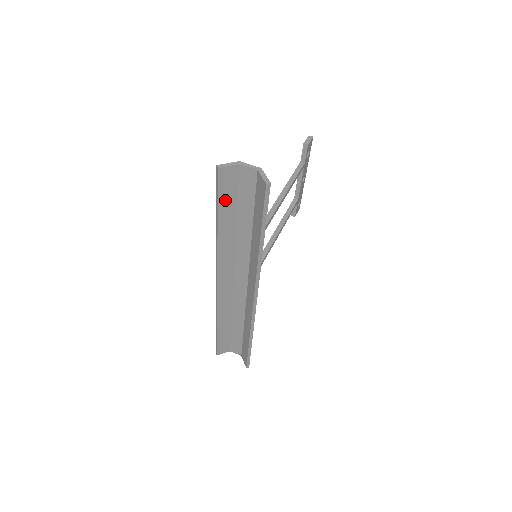
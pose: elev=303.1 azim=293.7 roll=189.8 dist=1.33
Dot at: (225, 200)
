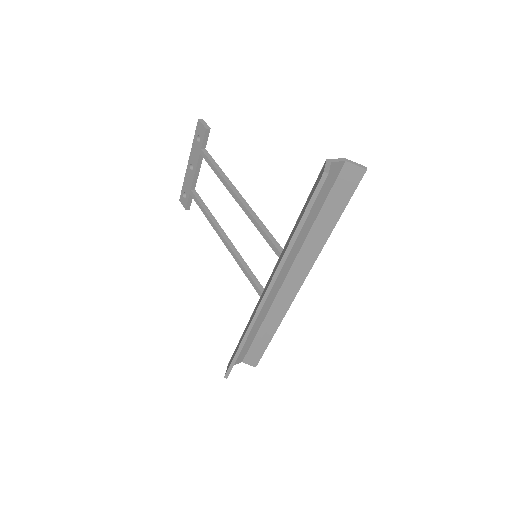
Dot at: occluded
